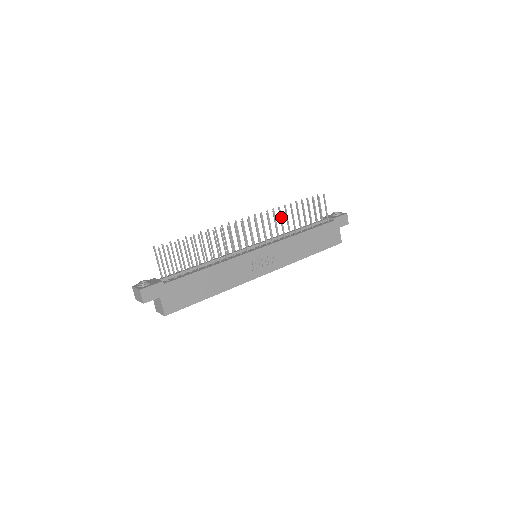
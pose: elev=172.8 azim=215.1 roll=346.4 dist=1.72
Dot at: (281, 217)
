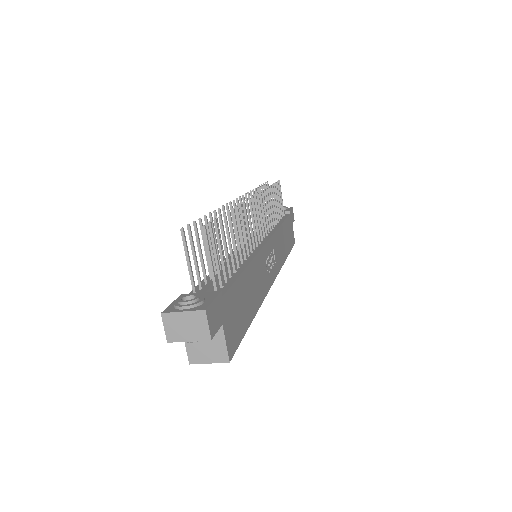
Dot at: (267, 201)
